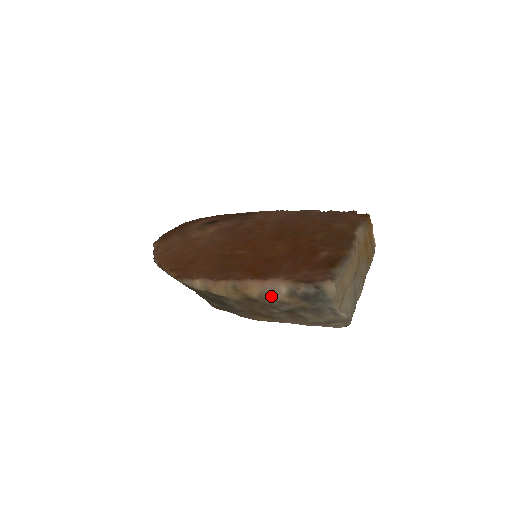
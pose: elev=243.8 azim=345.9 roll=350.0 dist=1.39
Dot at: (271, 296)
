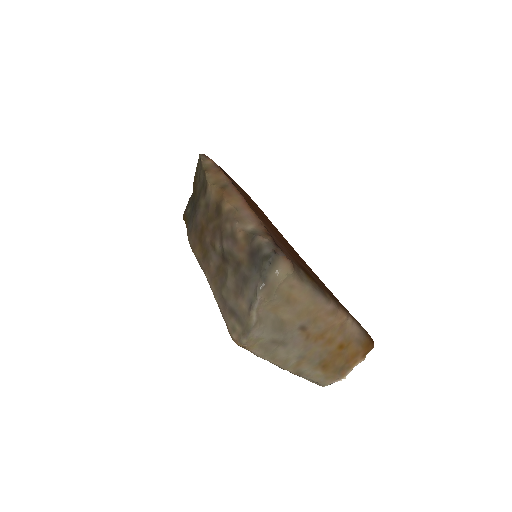
Dot at: (235, 219)
